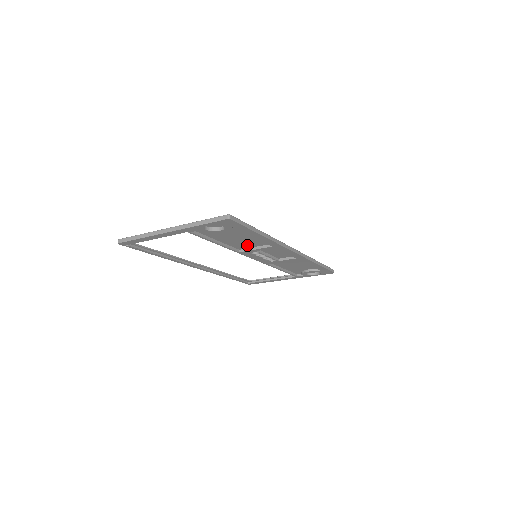
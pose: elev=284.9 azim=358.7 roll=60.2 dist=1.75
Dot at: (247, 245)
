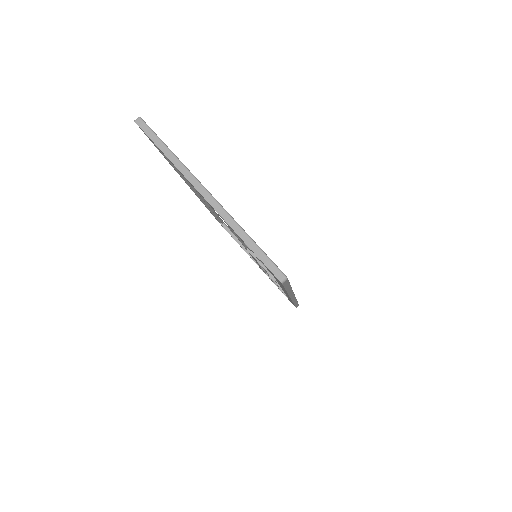
Dot at: occluded
